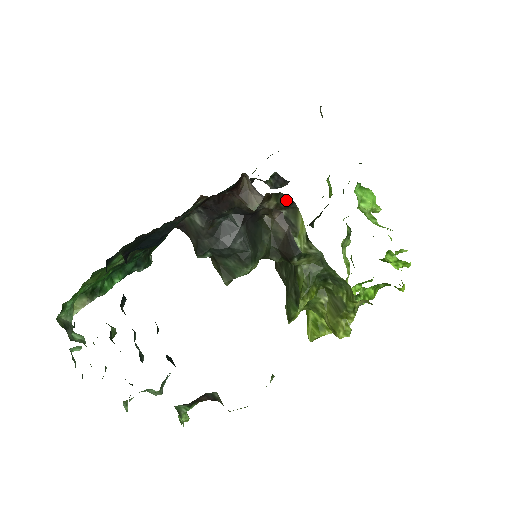
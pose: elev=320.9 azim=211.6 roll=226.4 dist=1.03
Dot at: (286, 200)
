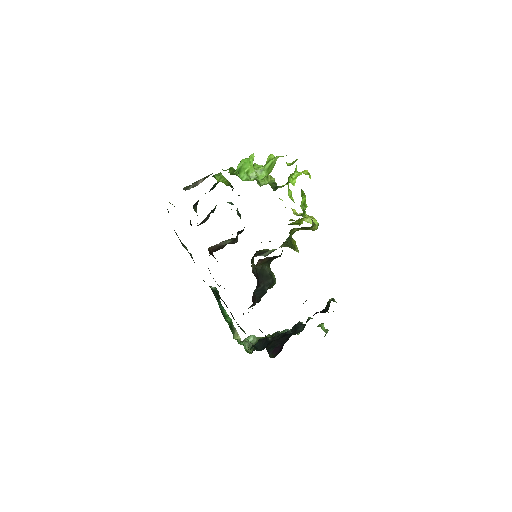
Dot at: (254, 256)
